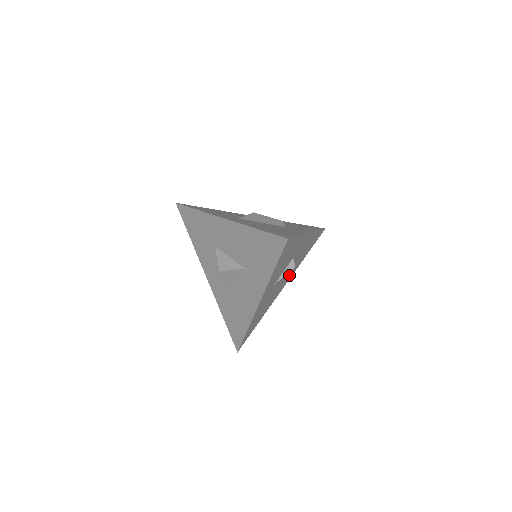
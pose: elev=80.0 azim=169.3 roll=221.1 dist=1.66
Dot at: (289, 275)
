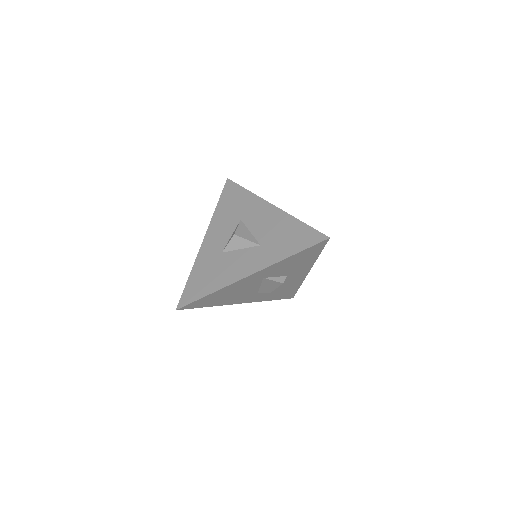
Dot at: (257, 296)
